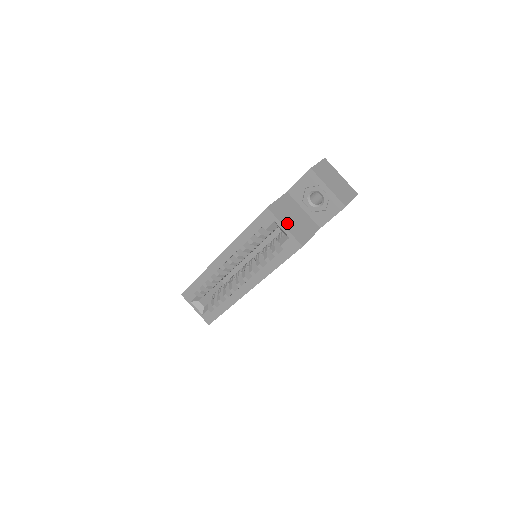
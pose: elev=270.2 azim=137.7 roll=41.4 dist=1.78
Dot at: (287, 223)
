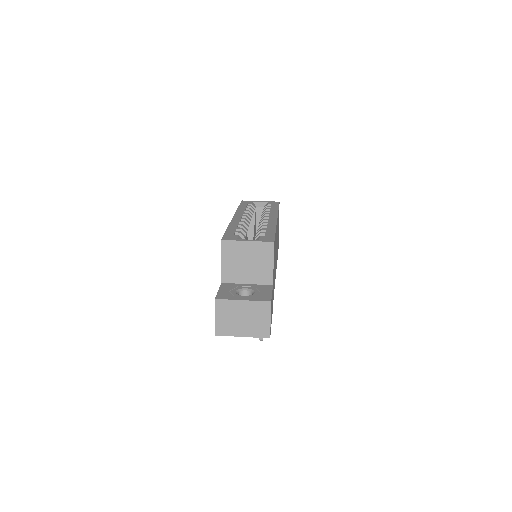
Dot at: occluded
